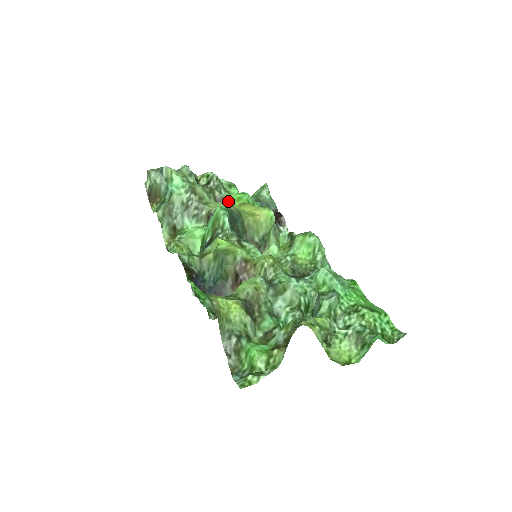
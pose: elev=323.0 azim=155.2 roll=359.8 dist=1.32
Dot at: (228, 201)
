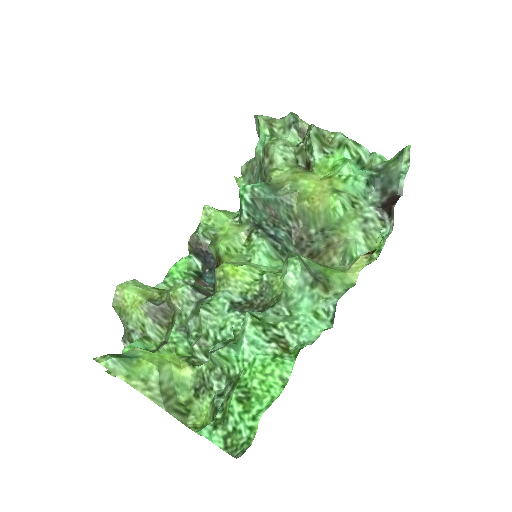
Dot at: (316, 168)
